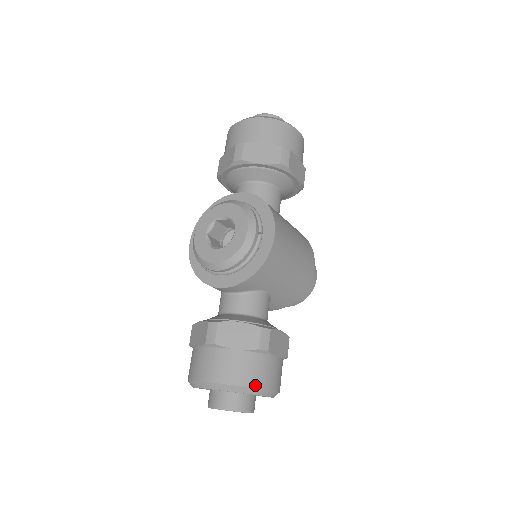
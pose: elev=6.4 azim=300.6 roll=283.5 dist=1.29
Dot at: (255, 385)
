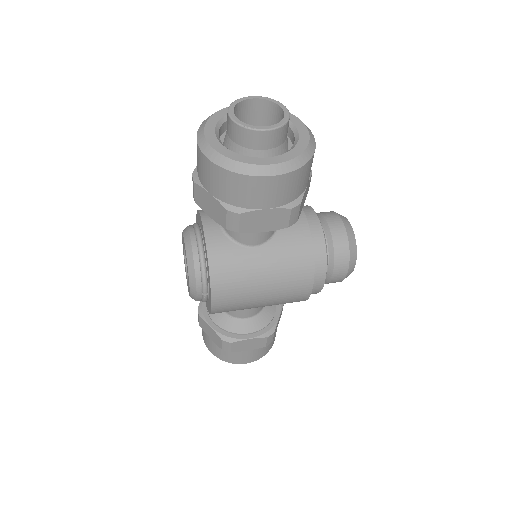
Dot at: (225, 360)
